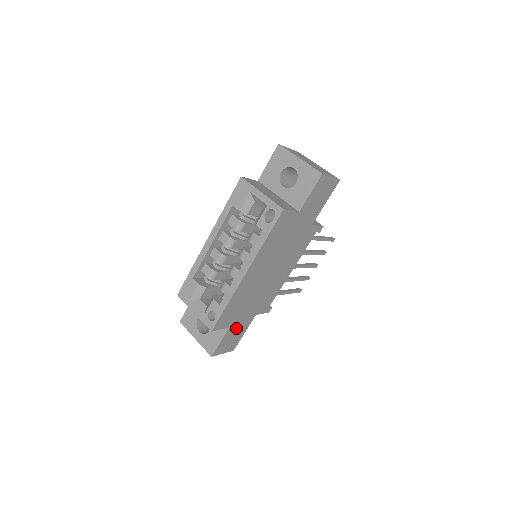
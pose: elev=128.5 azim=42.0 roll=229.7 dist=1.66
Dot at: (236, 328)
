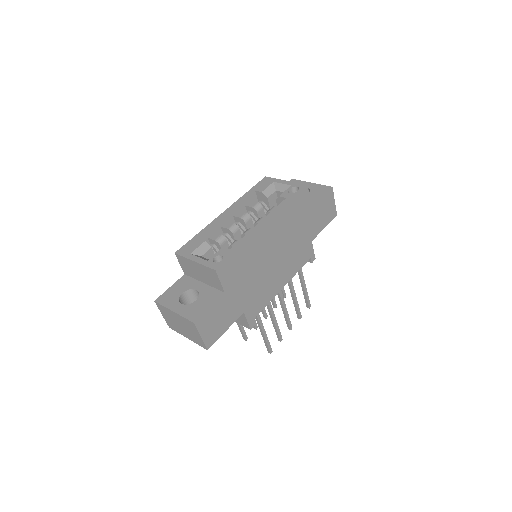
Dot at: (226, 306)
